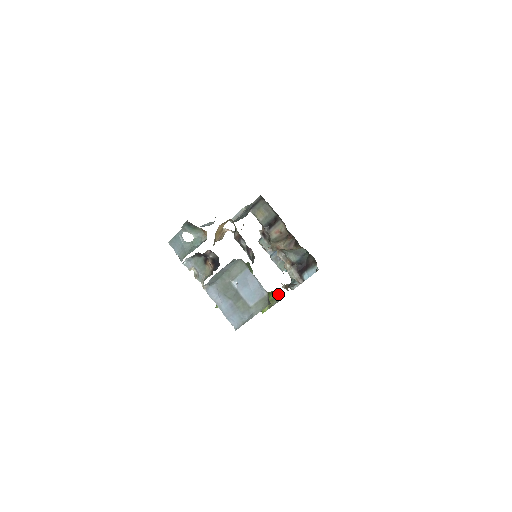
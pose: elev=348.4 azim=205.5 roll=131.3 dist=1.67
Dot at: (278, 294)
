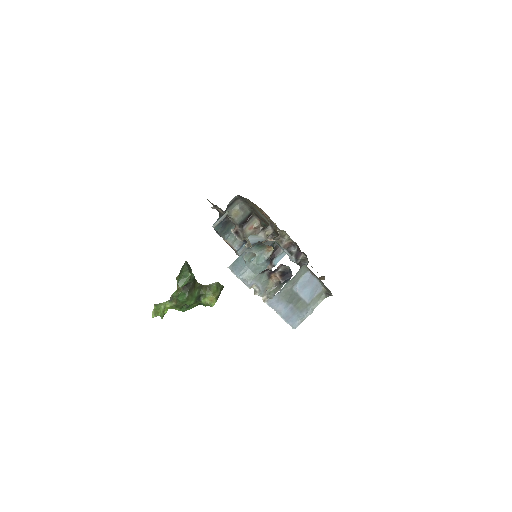
Dot at: (220, 284)
